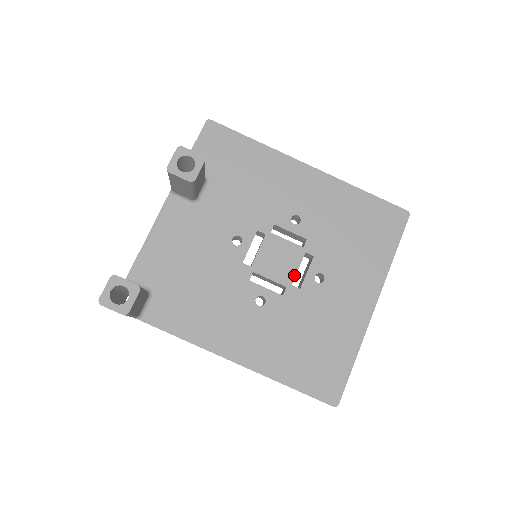
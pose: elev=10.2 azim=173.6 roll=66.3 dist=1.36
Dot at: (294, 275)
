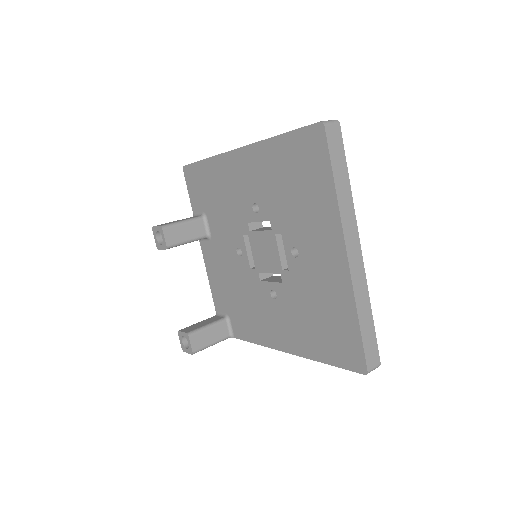
Dot at: (279, 260)
